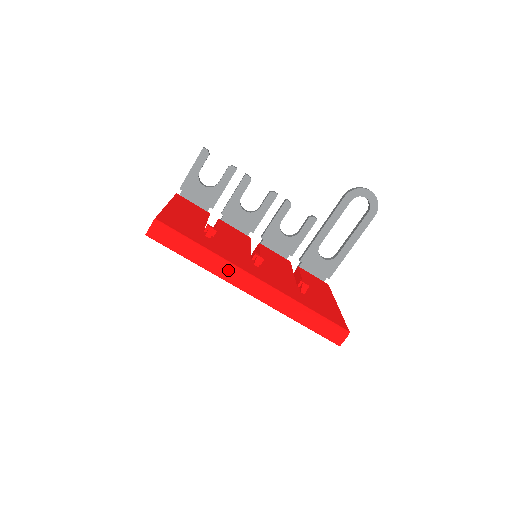
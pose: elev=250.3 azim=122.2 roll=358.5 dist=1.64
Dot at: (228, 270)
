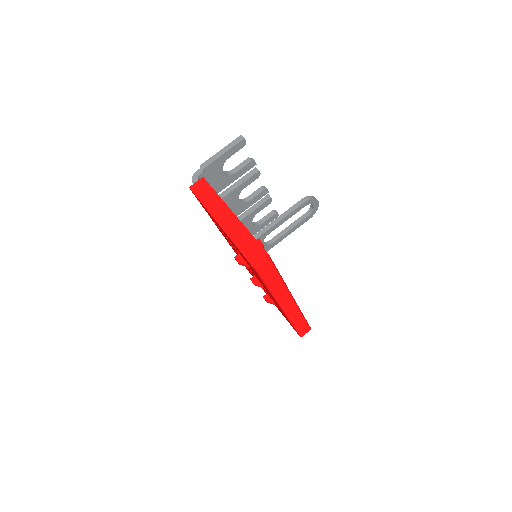
Dot at: (285, 295)
